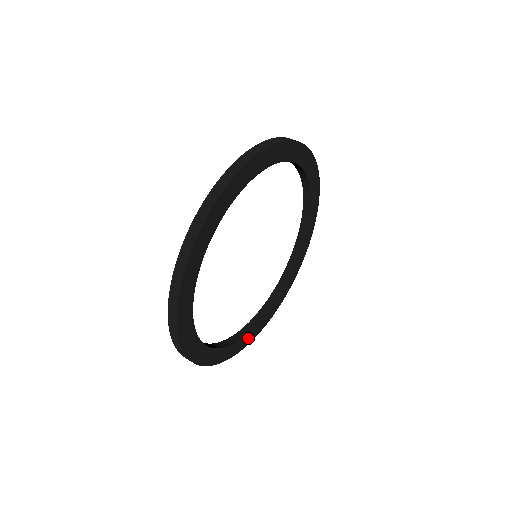
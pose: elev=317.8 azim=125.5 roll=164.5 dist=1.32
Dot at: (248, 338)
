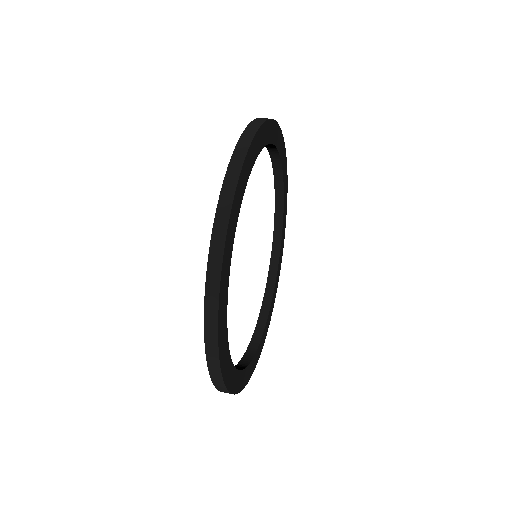
Dot at: (254, 361)
